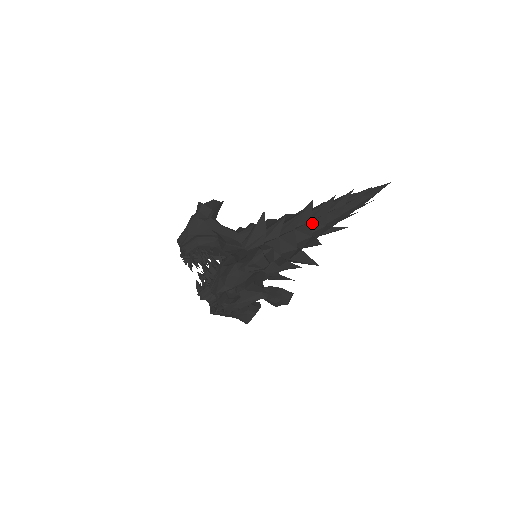
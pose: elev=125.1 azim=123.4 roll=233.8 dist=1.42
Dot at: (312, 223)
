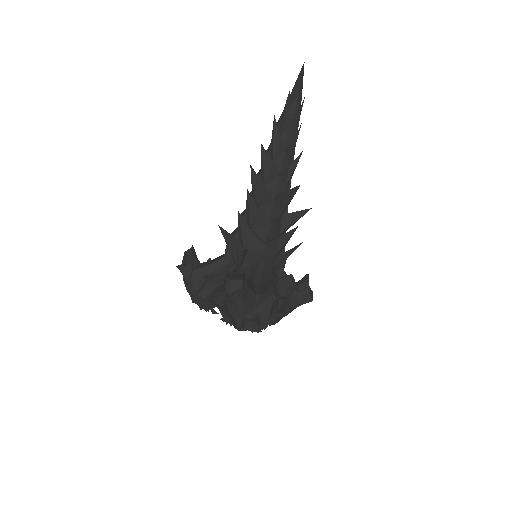
Dot at: (267, 186)
